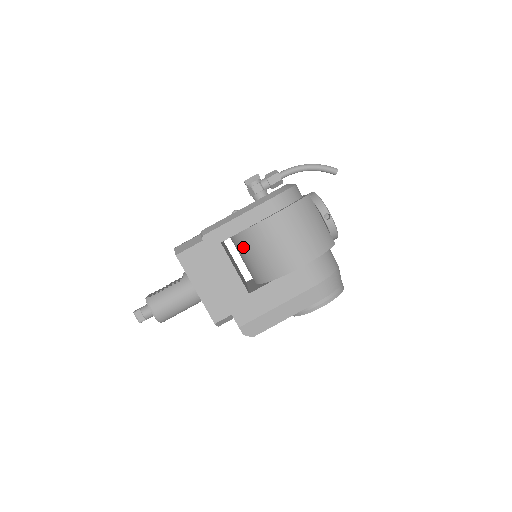
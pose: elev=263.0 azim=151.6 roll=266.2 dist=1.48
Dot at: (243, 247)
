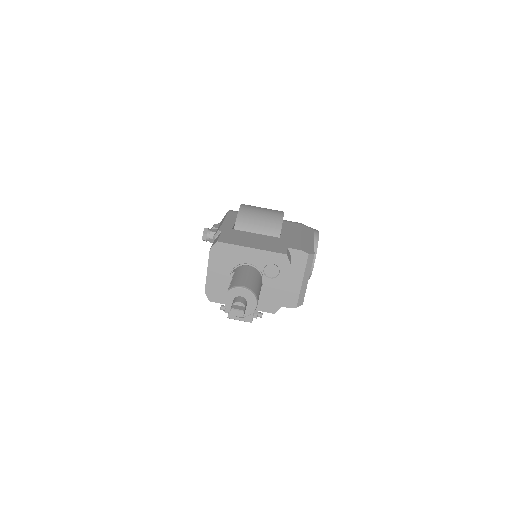
Dot at: occluded
